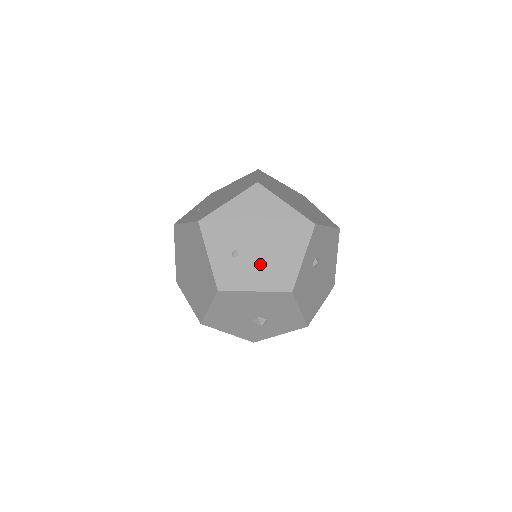
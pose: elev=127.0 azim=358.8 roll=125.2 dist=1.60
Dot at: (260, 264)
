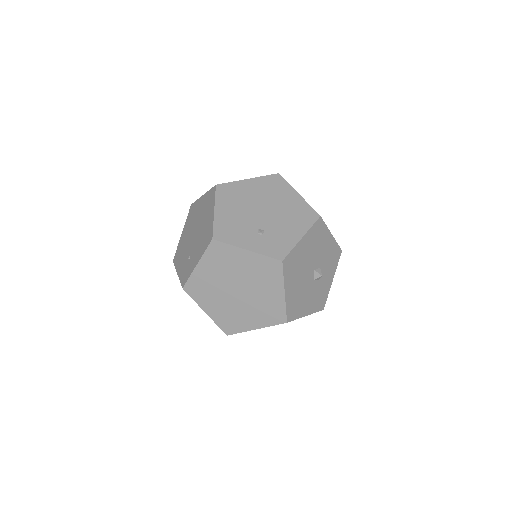
Dot at: (283, 222)
